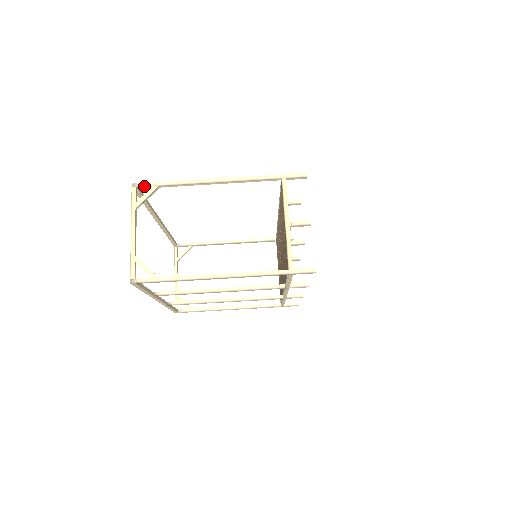
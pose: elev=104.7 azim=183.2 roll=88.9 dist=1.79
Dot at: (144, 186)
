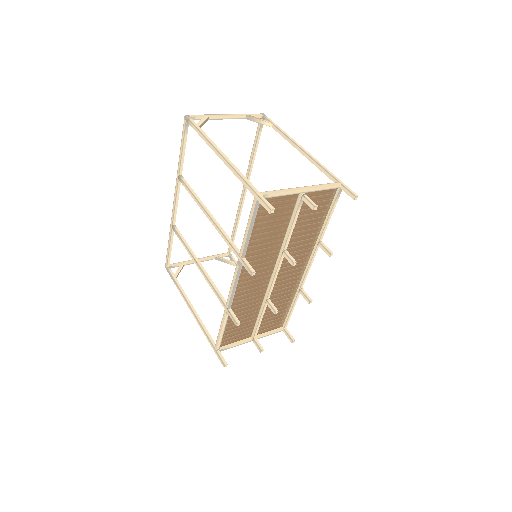
Dot at: (267, 118)
